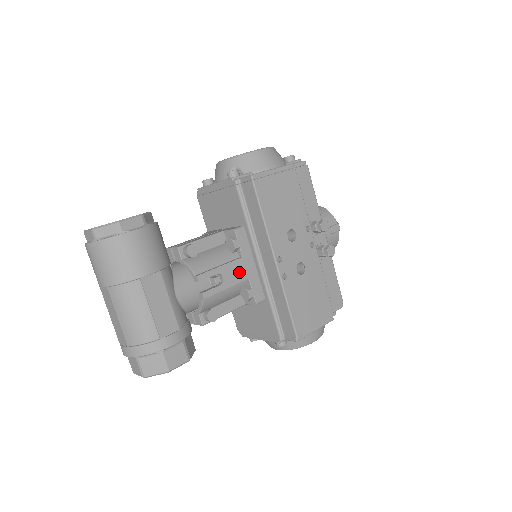
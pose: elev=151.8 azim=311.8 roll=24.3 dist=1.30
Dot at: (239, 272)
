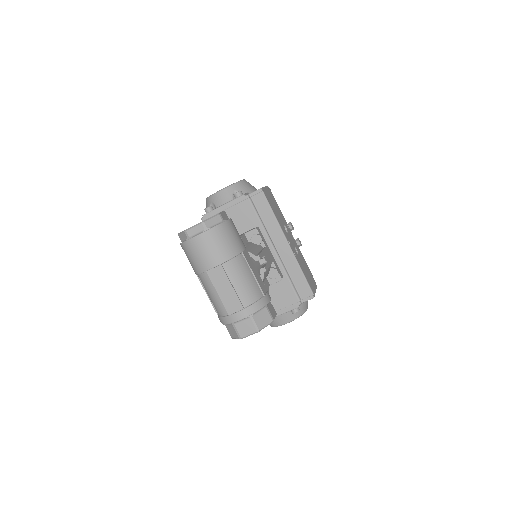
Dot at: (269, 256)
